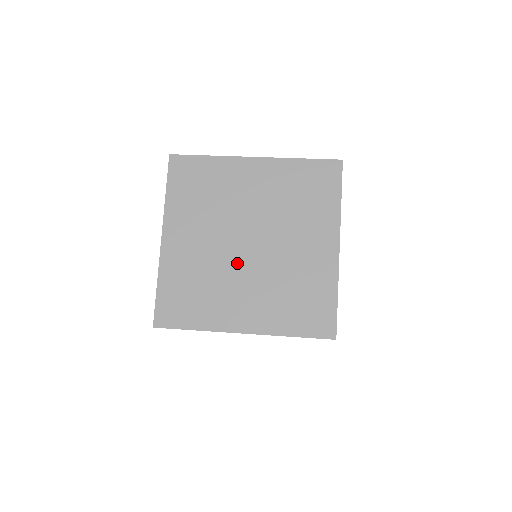
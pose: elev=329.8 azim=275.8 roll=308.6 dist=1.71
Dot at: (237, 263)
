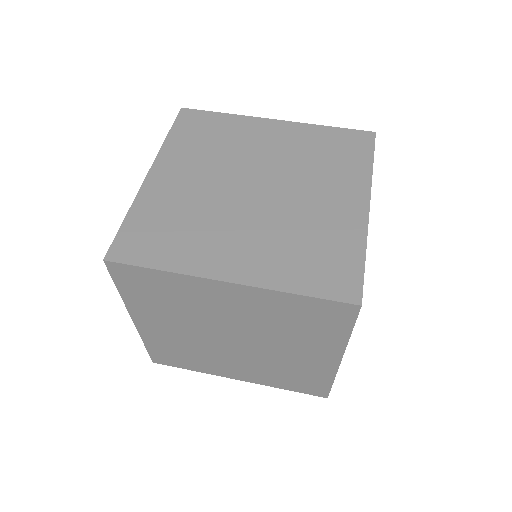
Dot at: (236, 206)
